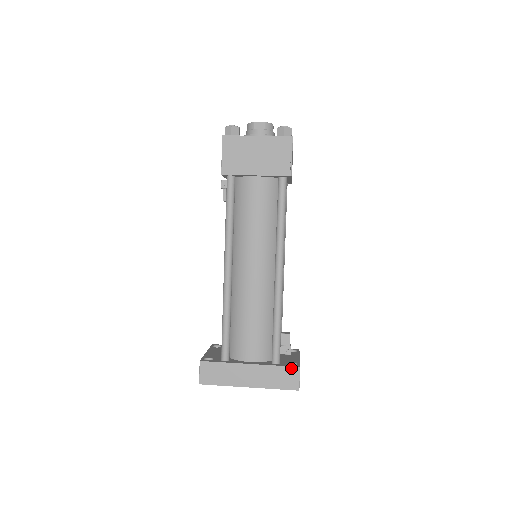
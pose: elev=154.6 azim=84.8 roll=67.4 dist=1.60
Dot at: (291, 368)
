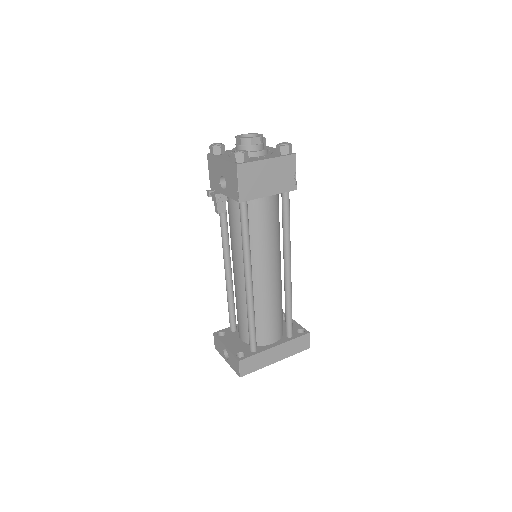
Dot at: (304, 336)
